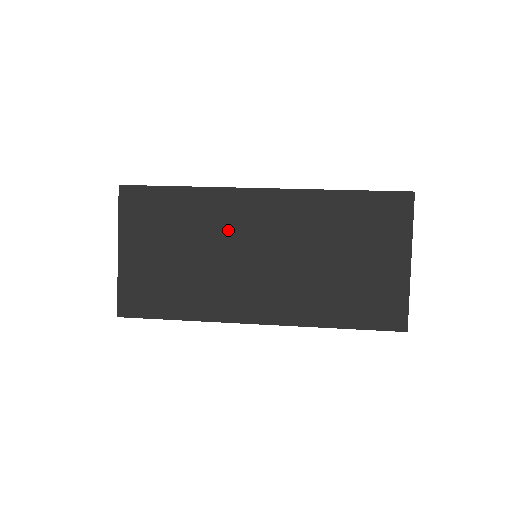
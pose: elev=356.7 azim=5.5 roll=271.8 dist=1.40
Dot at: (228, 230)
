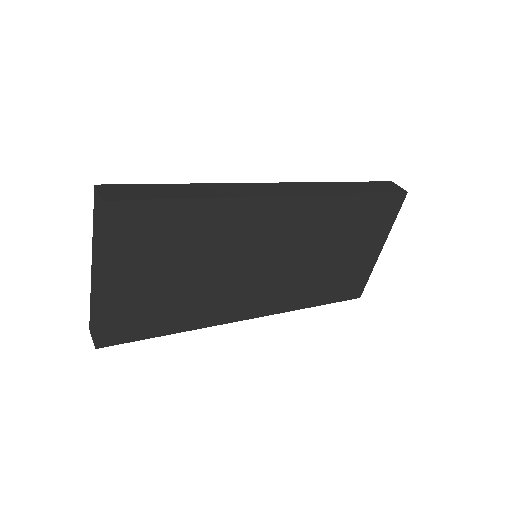
Dot at: (241, 242)
